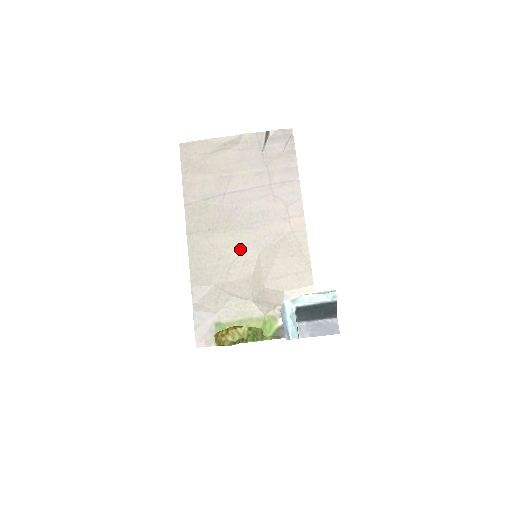
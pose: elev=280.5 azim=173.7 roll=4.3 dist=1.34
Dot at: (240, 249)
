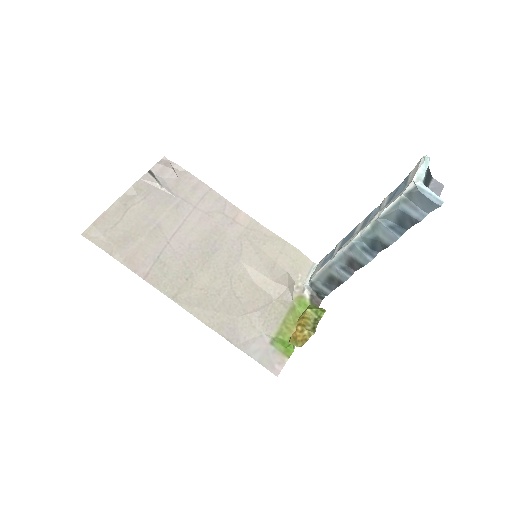
Dot at: (226, 272)
